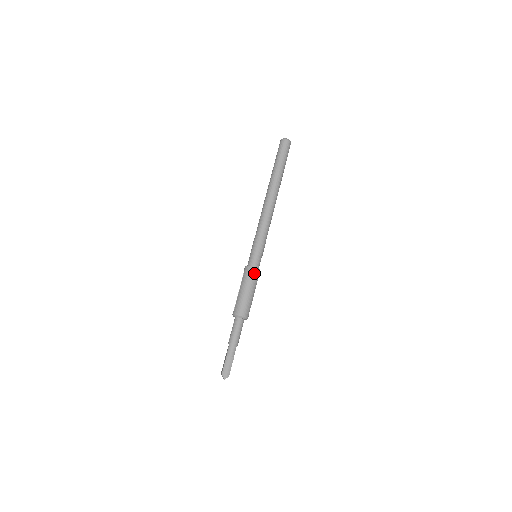
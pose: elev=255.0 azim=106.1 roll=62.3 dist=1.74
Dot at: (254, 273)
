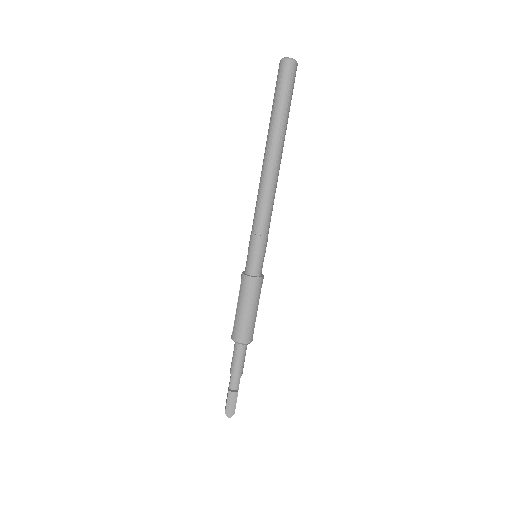
Dot at: (254, 285)
